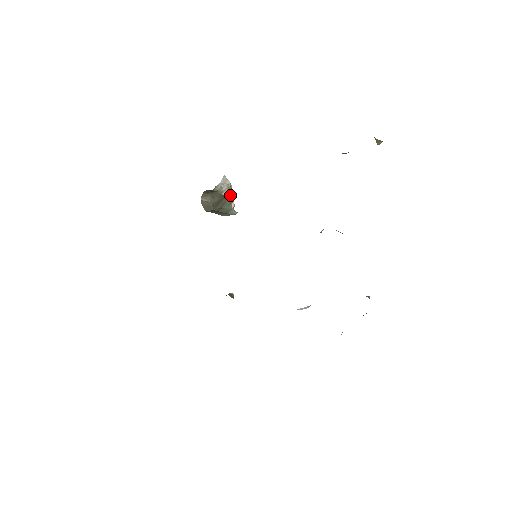
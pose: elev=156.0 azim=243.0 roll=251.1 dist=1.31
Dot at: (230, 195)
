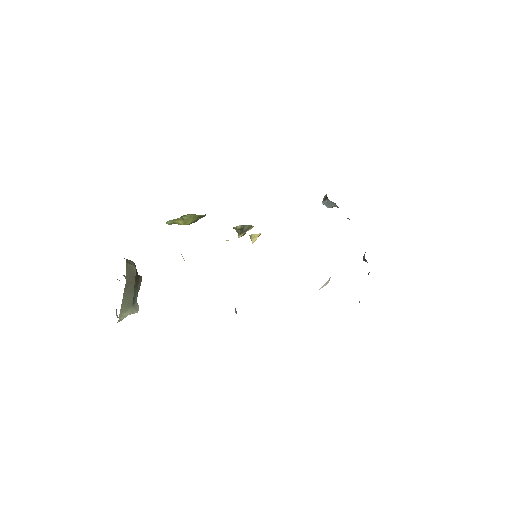
Dot at: (141, 277)
